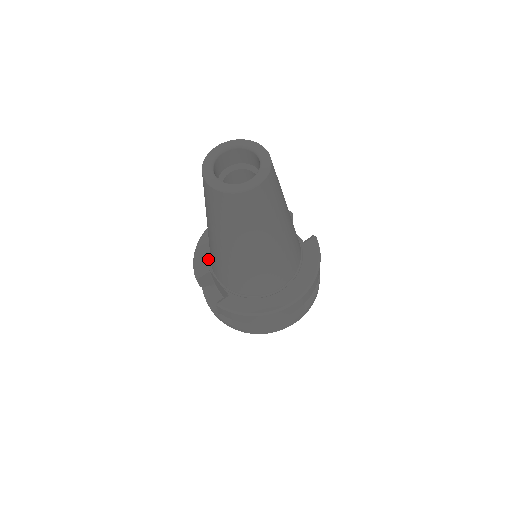
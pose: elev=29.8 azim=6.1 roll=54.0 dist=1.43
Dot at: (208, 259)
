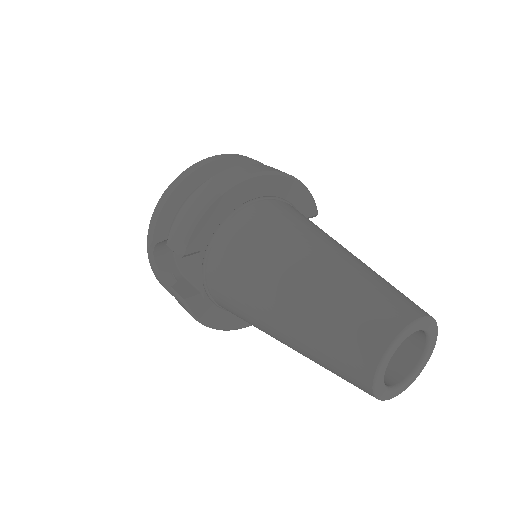
Dot at: (209, 238)
